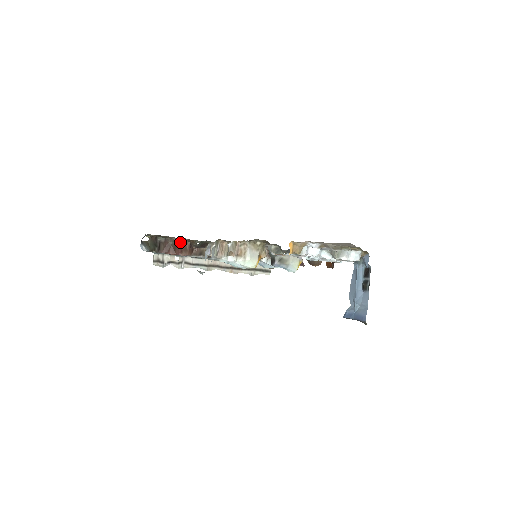
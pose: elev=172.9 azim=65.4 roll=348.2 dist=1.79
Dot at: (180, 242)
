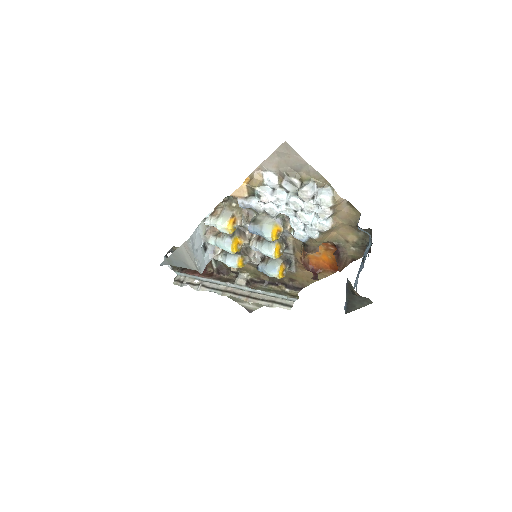
Dot at: occluded
